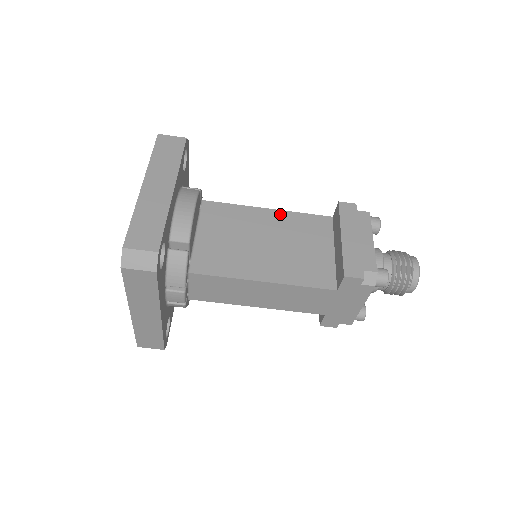
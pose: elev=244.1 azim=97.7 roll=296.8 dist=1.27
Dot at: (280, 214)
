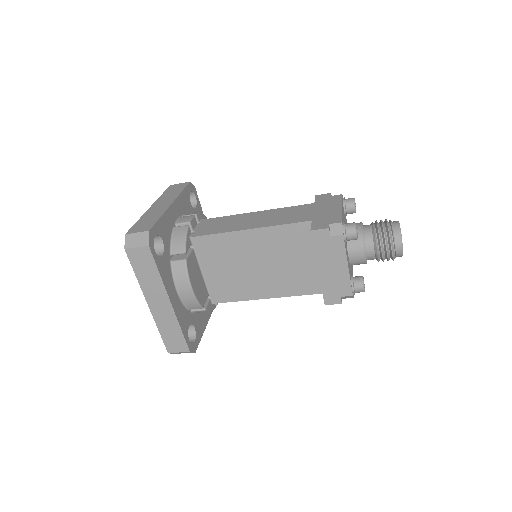
Dot at: (261, 233)
